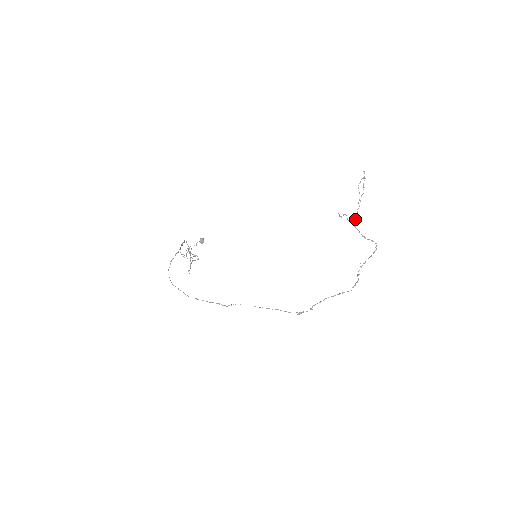
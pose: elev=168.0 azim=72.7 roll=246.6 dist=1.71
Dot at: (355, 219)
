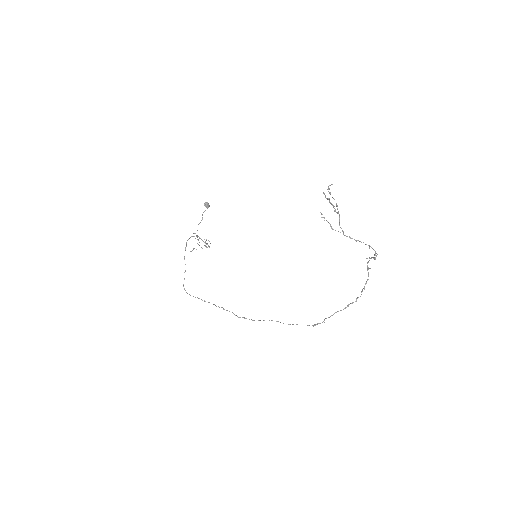
Dot at: (340, 227)
